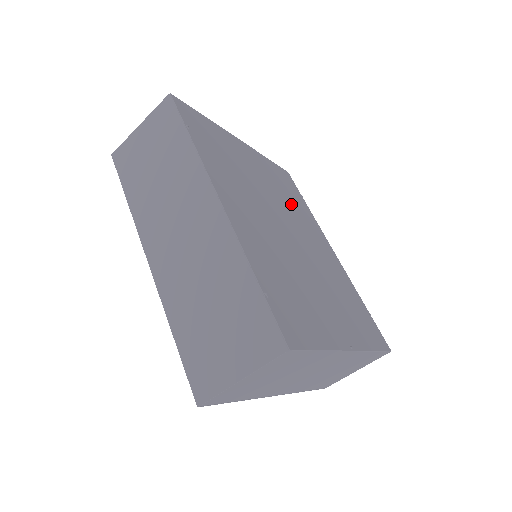
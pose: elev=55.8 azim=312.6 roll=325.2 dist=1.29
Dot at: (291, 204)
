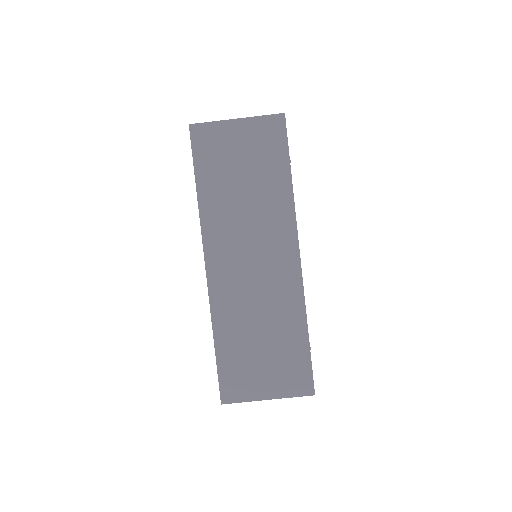
Dot at: occluded
